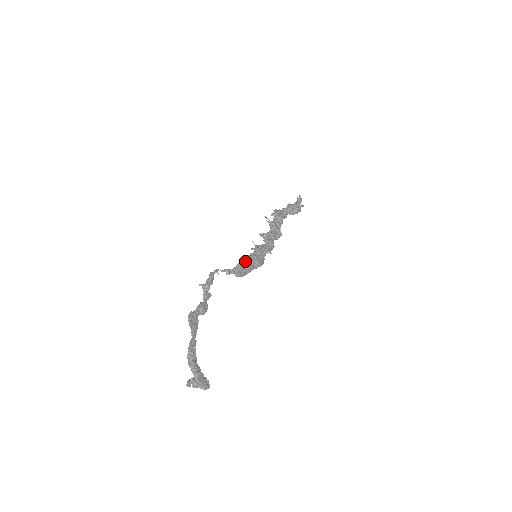
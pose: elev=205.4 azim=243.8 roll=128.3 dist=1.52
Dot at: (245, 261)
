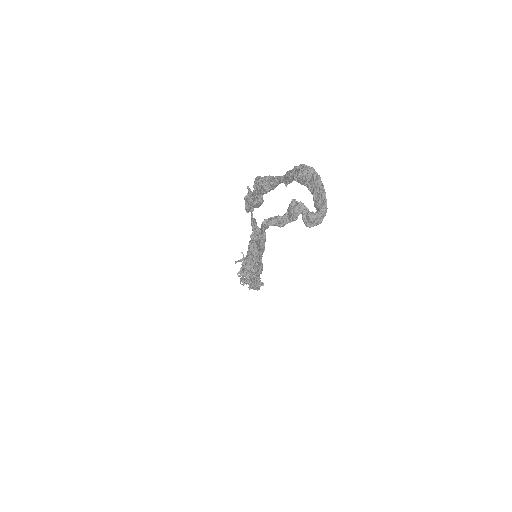
Dot at: occluded
